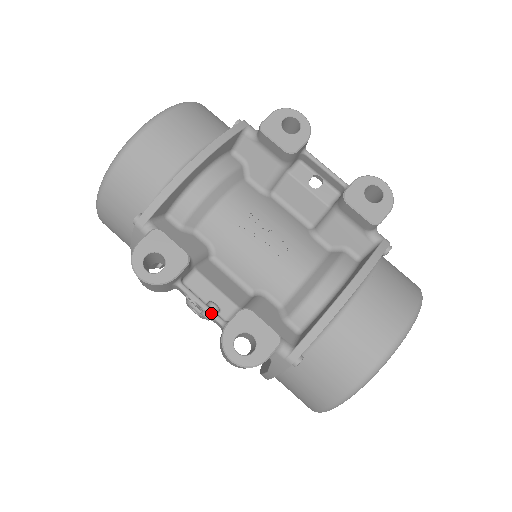
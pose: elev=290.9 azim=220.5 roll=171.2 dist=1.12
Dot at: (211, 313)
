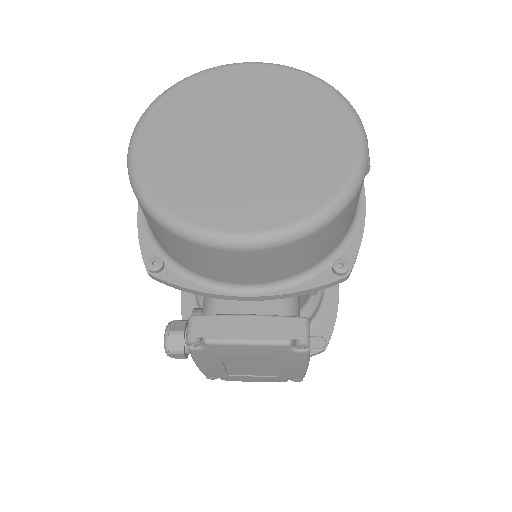
Dot at: occluded
